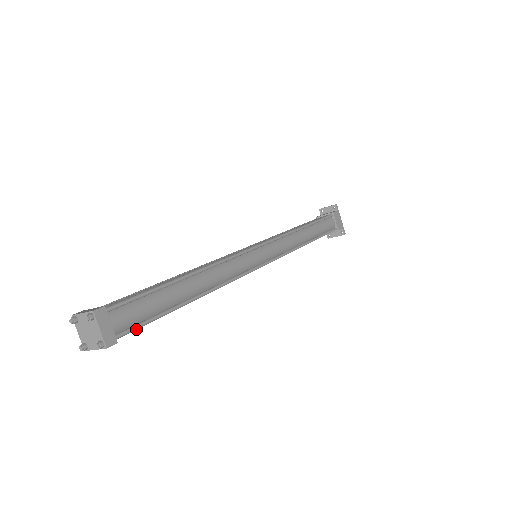
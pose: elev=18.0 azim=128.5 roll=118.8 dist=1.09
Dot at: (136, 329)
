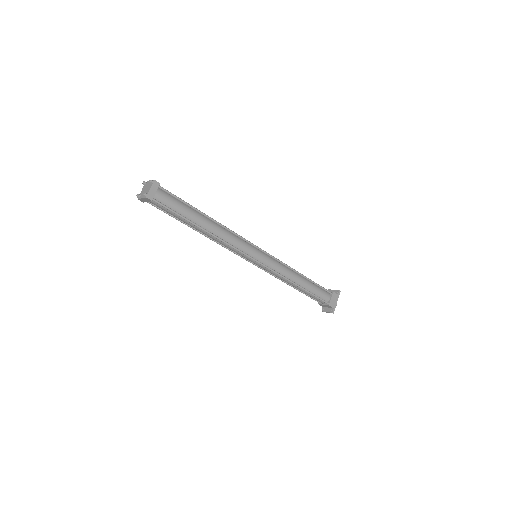
Dot at: (164, 207)
